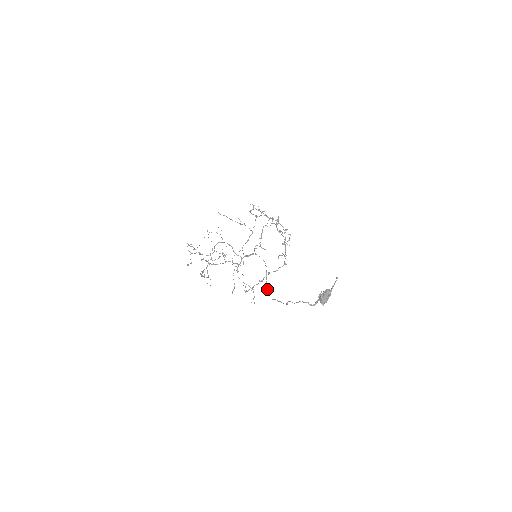
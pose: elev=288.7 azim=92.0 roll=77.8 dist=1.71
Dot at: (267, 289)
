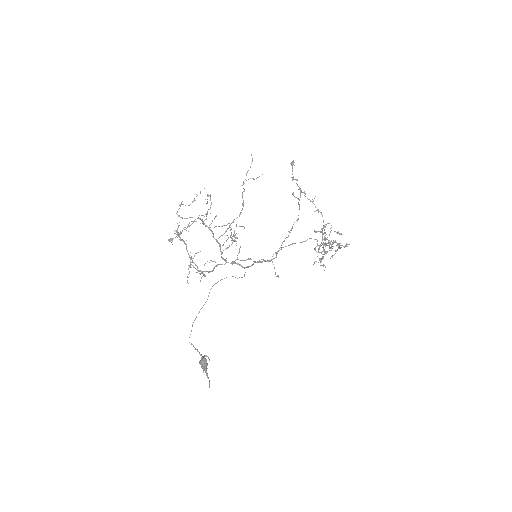
Dot at: occluded
